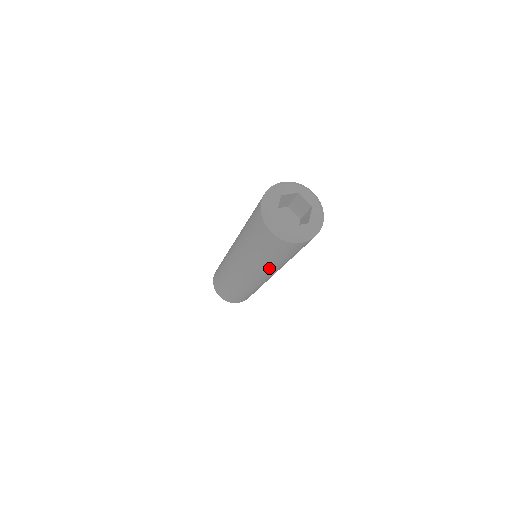
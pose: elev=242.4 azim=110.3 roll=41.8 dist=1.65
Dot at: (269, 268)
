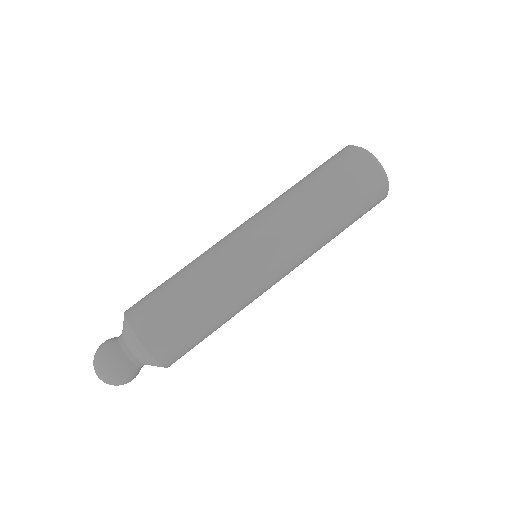
Dot at: (307, 218)
